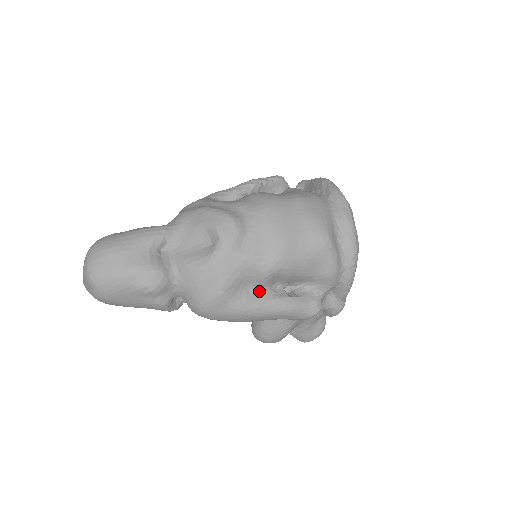
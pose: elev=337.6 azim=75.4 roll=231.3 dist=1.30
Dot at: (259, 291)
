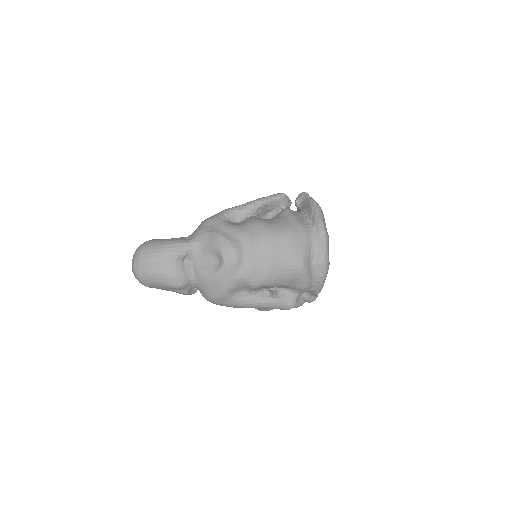
Dot at: (250, 293)
